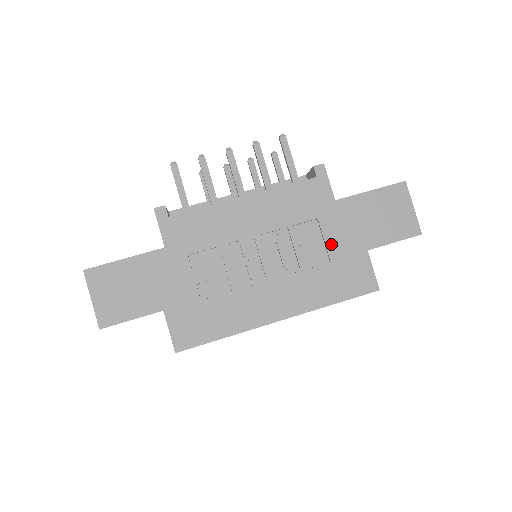
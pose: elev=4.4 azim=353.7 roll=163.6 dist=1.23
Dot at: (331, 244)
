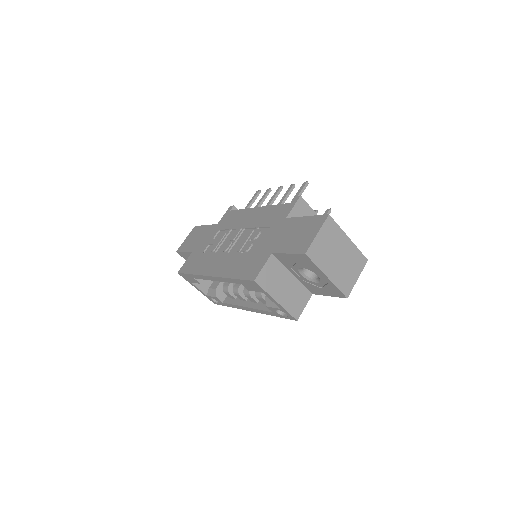
Dot at: (262, 243)
